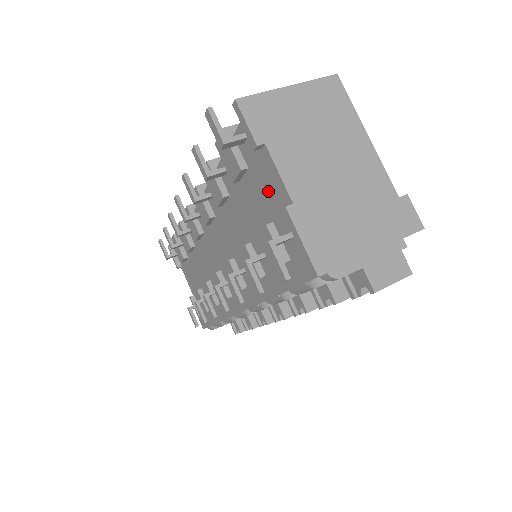
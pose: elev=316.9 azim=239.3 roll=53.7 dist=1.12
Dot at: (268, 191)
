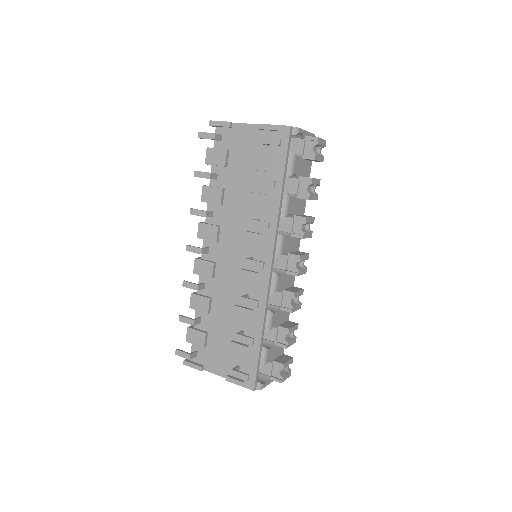
Dot at: (245, 141)
